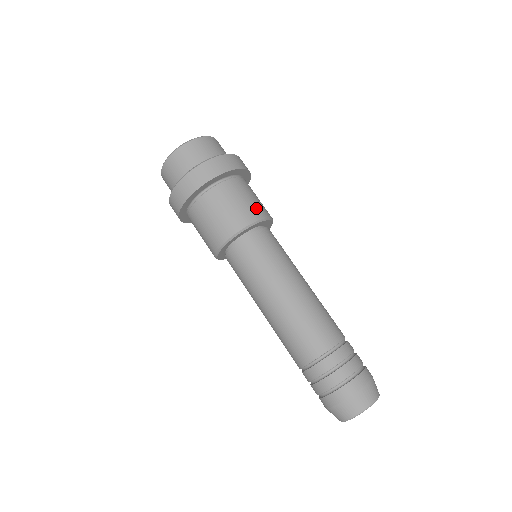
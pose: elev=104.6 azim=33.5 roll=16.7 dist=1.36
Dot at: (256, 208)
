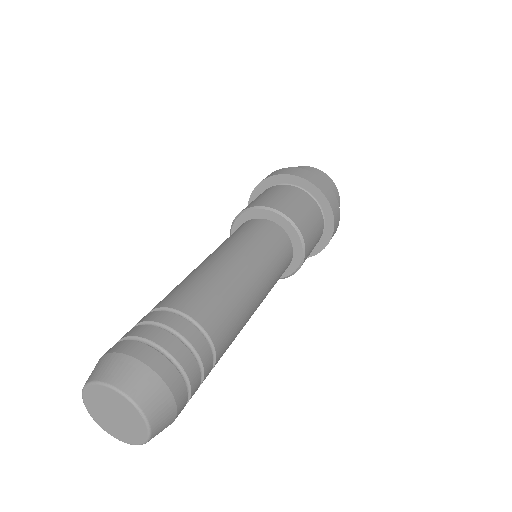
Dot at: (278, 202)
